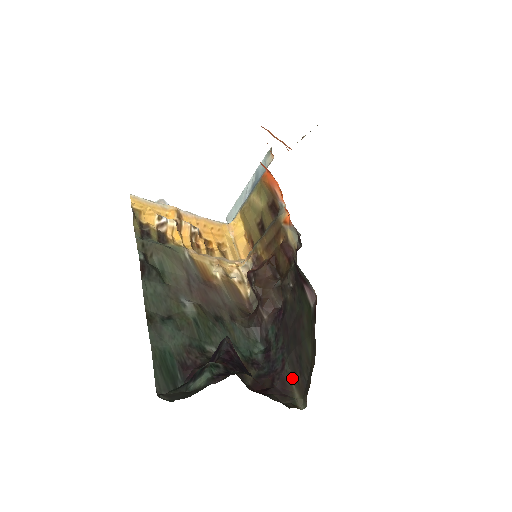
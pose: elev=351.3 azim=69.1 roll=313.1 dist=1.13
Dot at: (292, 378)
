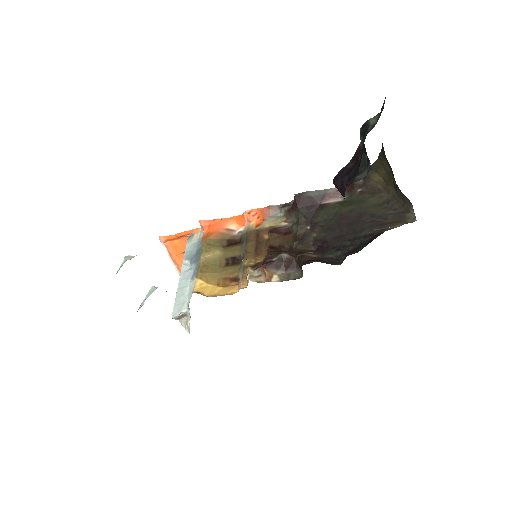
Dot at: (385, 228)
